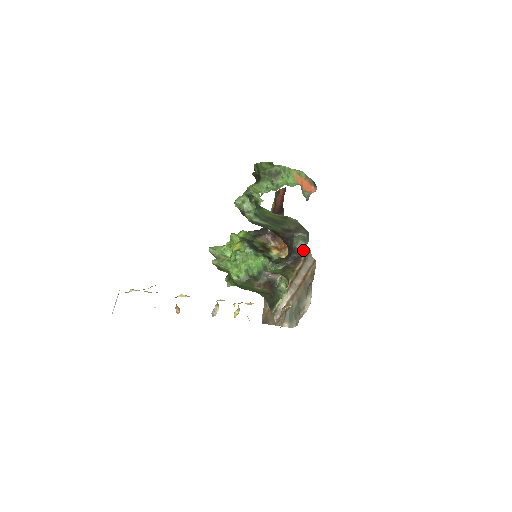
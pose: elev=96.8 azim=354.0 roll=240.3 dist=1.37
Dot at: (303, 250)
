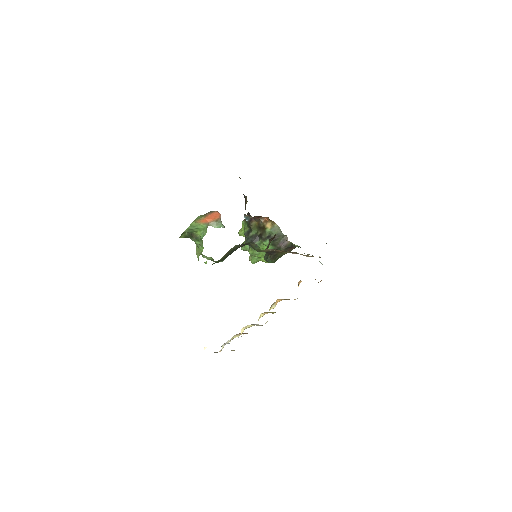
Dot at: (264, 251)
